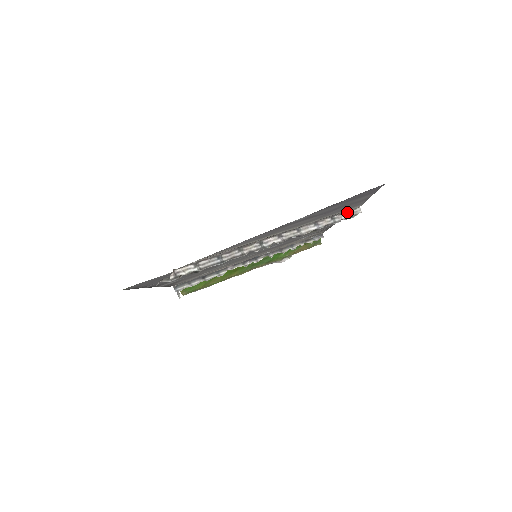
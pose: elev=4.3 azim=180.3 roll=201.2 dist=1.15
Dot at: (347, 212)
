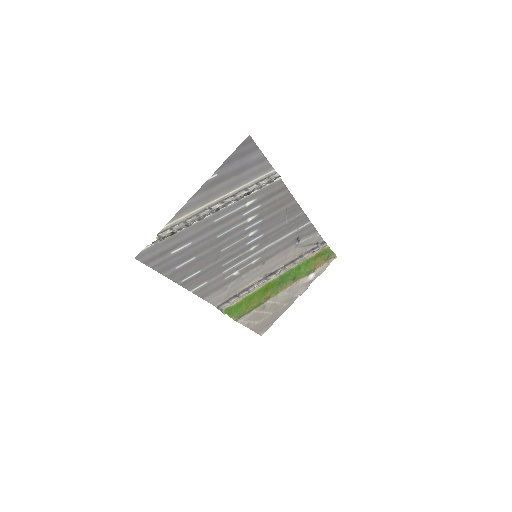
Dot at: (268, 178)
